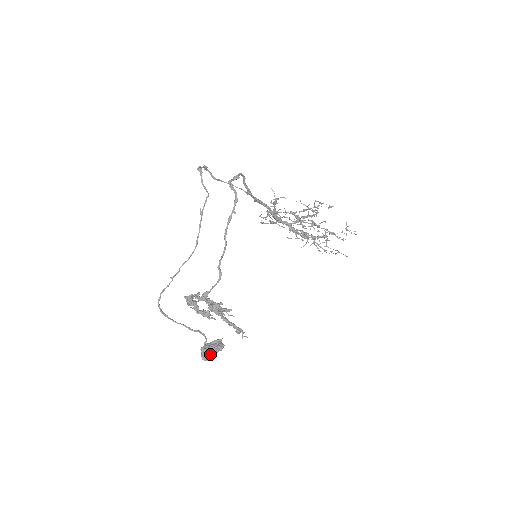
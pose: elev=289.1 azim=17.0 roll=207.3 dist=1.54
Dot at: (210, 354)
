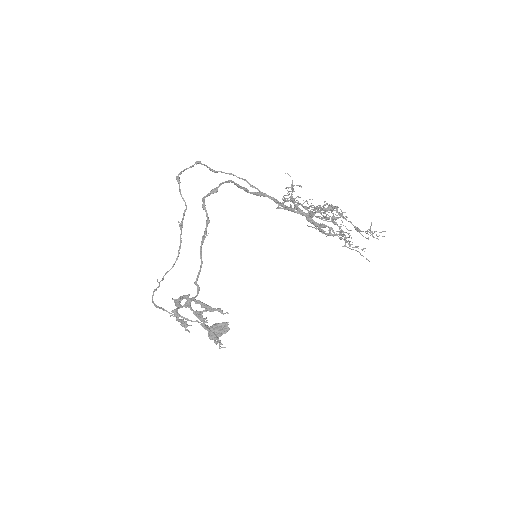
Dot at: occluded
